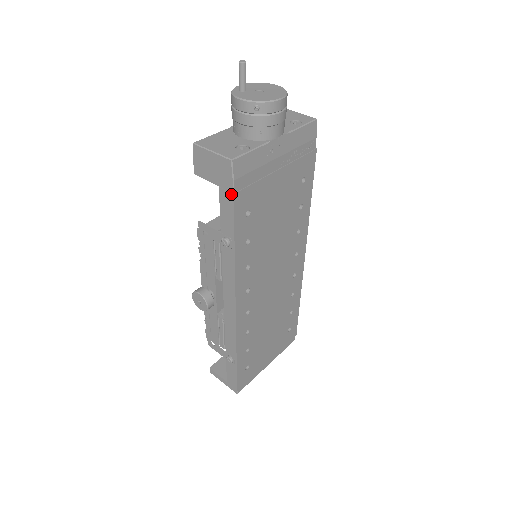
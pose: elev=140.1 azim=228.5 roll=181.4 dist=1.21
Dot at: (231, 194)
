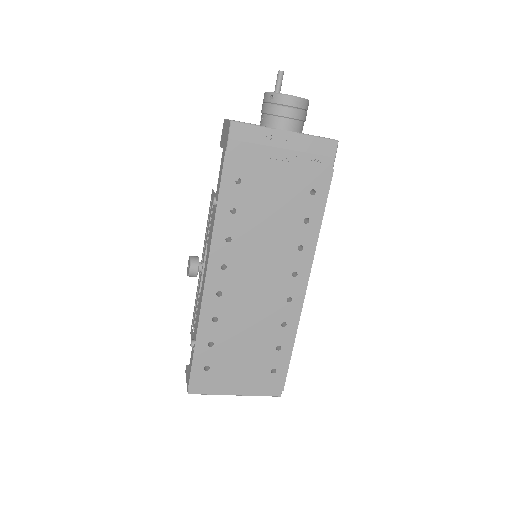
Dot at: (225, 151)
